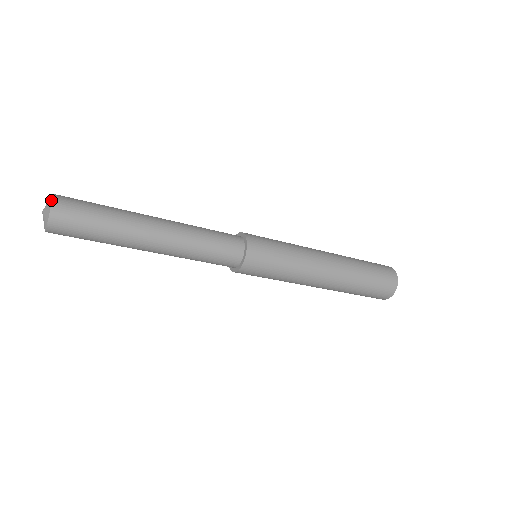
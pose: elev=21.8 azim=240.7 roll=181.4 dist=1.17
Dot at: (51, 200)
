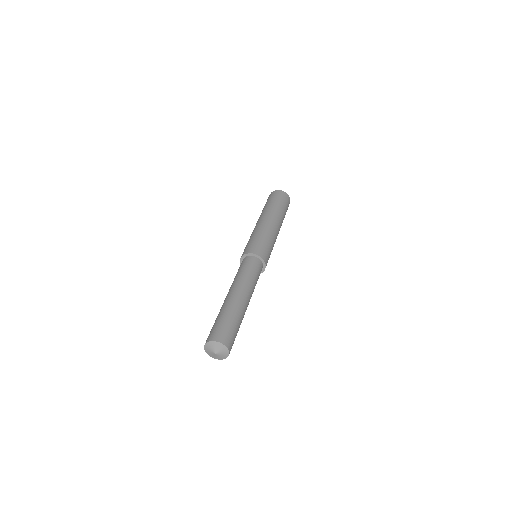
Dot at: occluded
